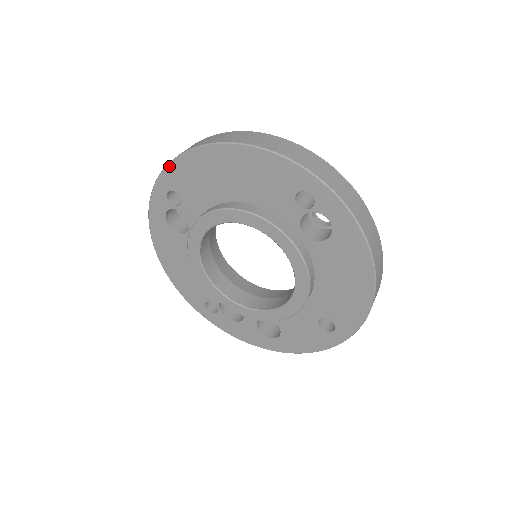
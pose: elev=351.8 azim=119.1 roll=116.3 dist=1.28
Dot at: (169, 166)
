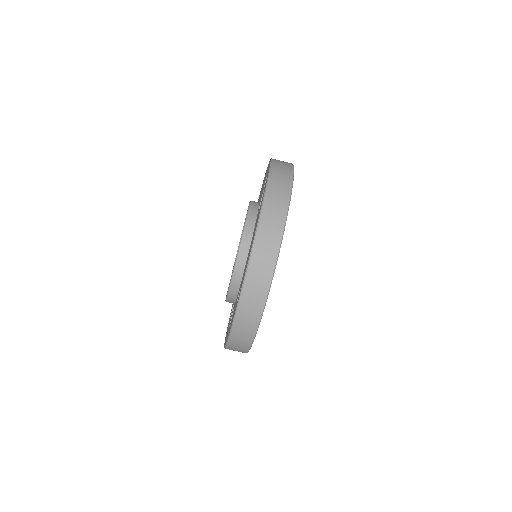
Dot at: occluded
